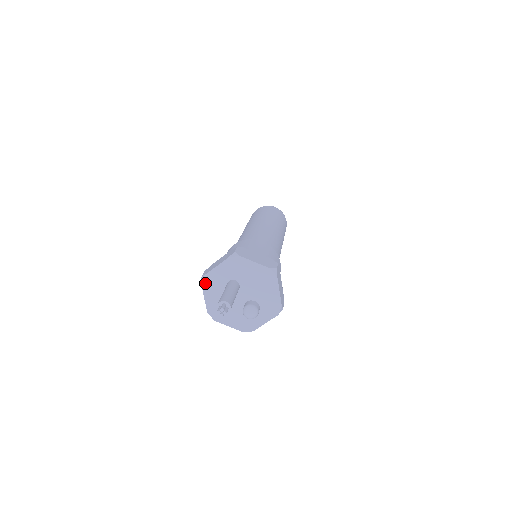
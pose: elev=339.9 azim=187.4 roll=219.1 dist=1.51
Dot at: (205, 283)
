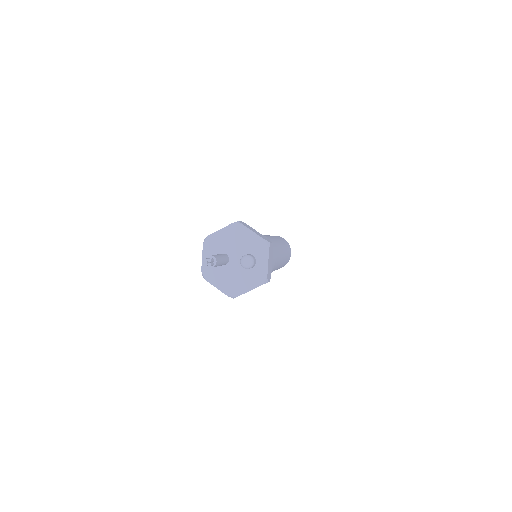
Dot at: (207, 277)
